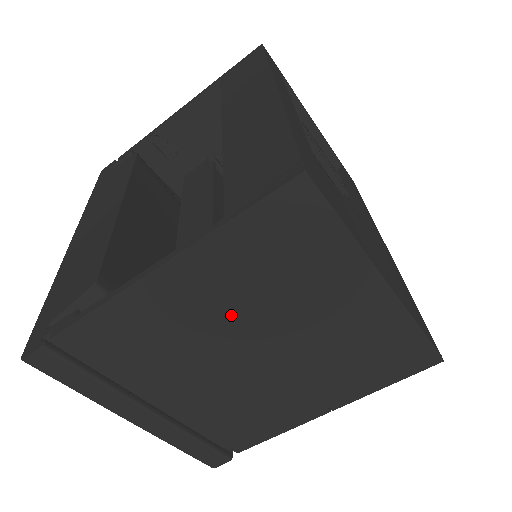
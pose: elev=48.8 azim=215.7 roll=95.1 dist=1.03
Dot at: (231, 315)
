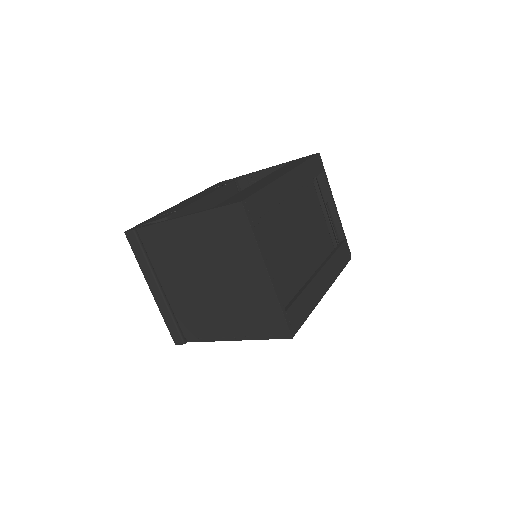
Dot at: (203, 254)
